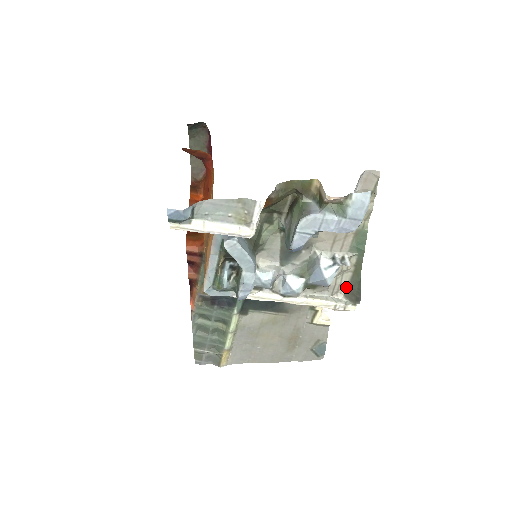
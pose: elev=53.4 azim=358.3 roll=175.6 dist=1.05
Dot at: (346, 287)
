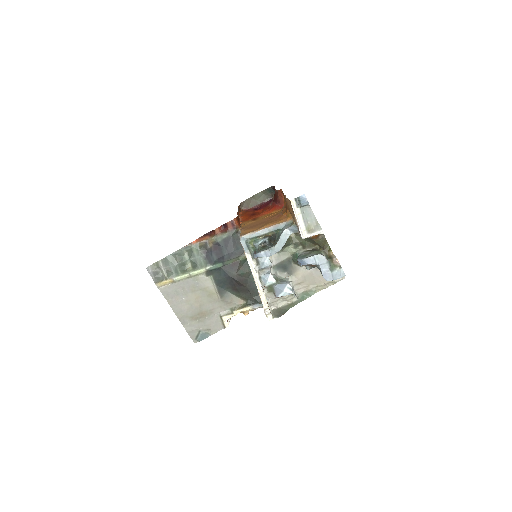
Dot at: (278, 307)
